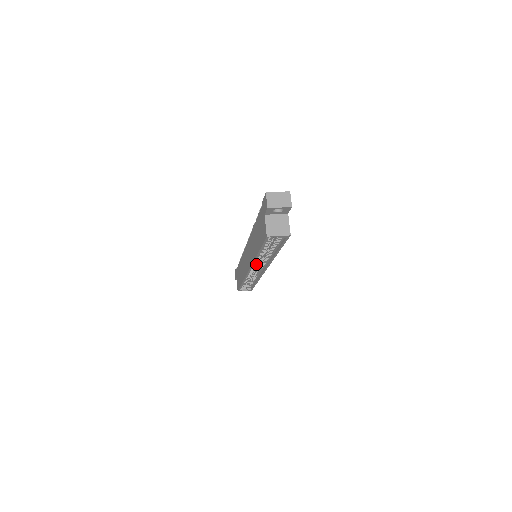
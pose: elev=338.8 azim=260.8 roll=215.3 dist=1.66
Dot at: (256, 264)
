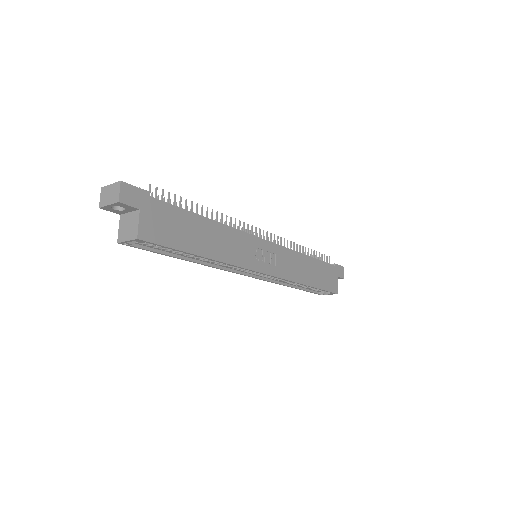
Dot at: (239, 268)
